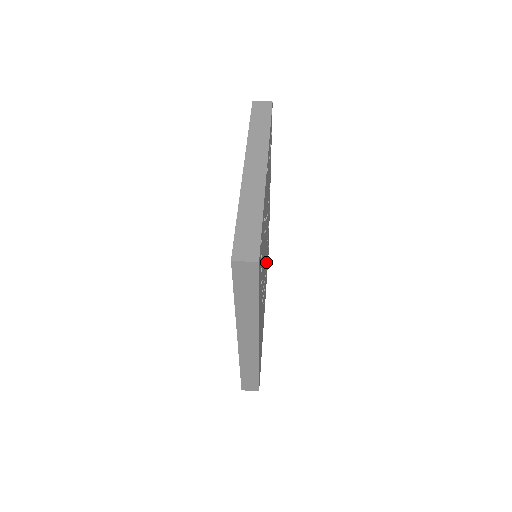
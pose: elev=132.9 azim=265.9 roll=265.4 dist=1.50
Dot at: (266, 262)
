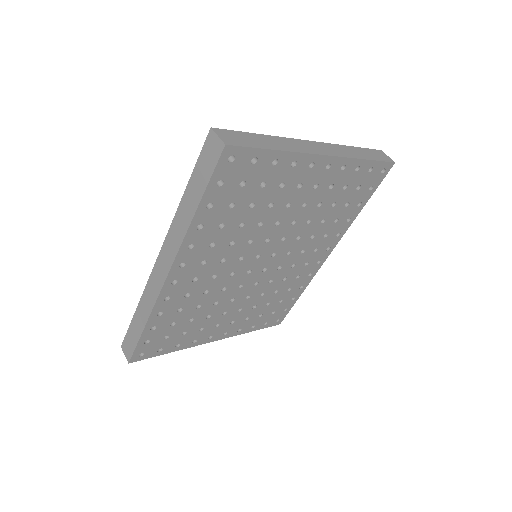
Dot at: (263, 295)
